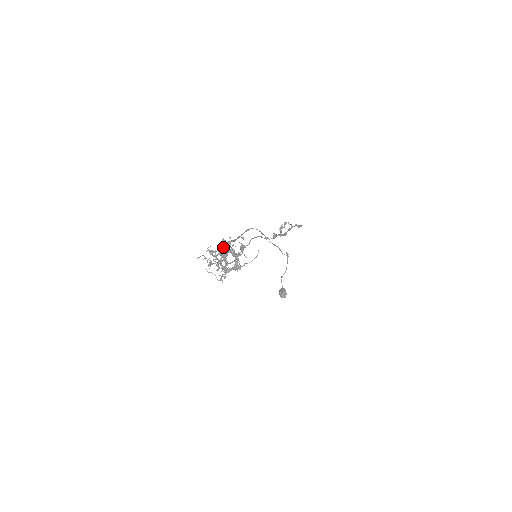
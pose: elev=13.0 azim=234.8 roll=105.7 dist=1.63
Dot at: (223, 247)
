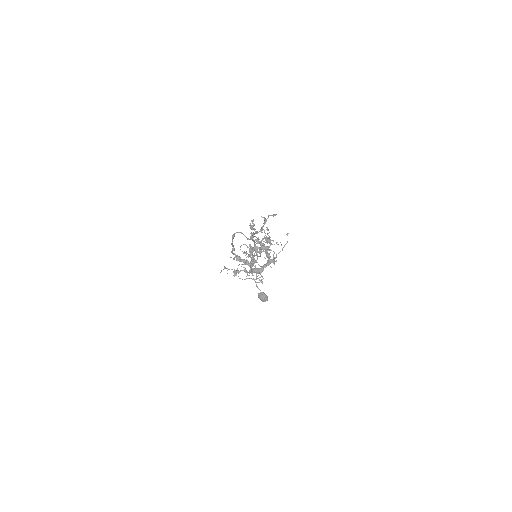
Dot at: occluded
